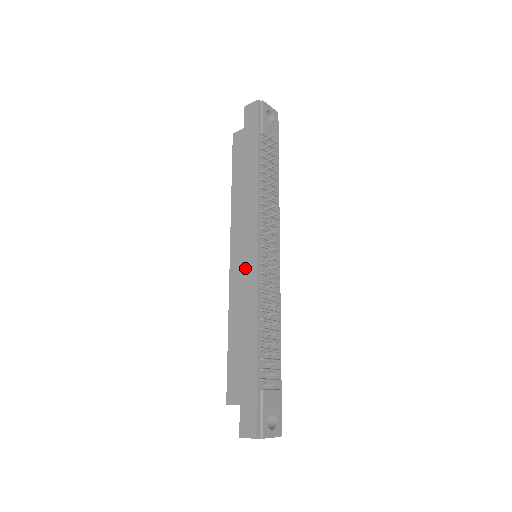
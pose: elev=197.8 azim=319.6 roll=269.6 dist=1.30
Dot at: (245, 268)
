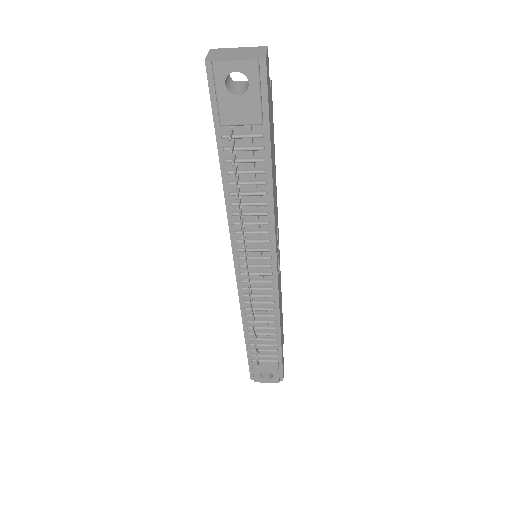
Dot at: occluded
